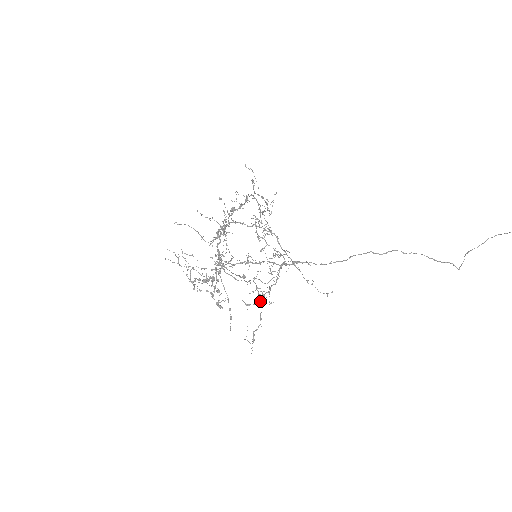
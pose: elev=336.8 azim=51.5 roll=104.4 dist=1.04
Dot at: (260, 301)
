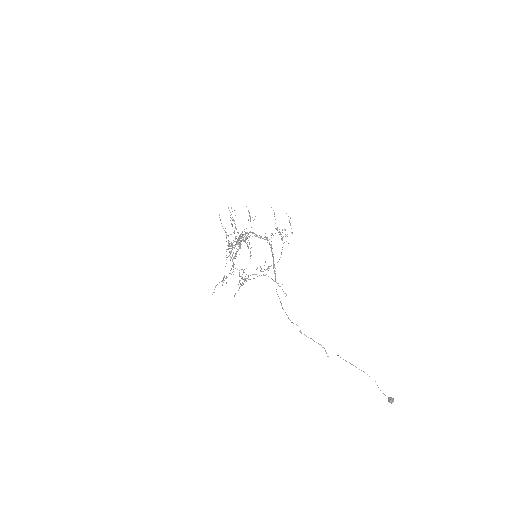
Dot at: (248, 276)
